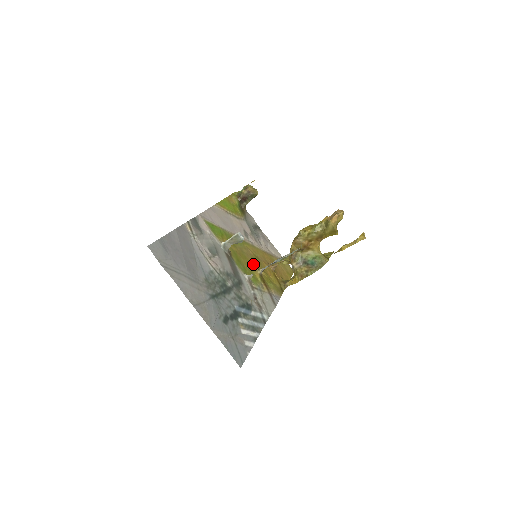
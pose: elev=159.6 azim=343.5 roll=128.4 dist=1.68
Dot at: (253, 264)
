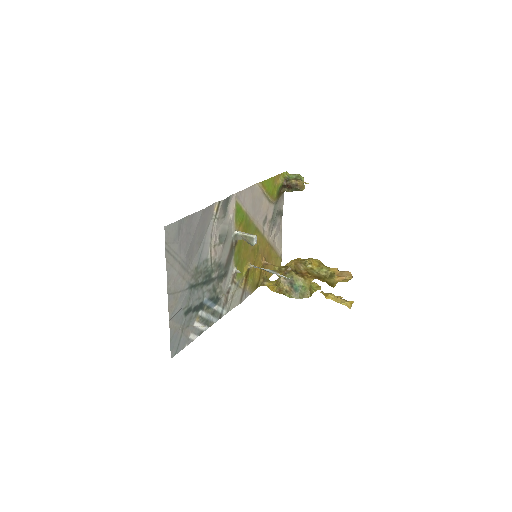
Dot at: (250, 256)
